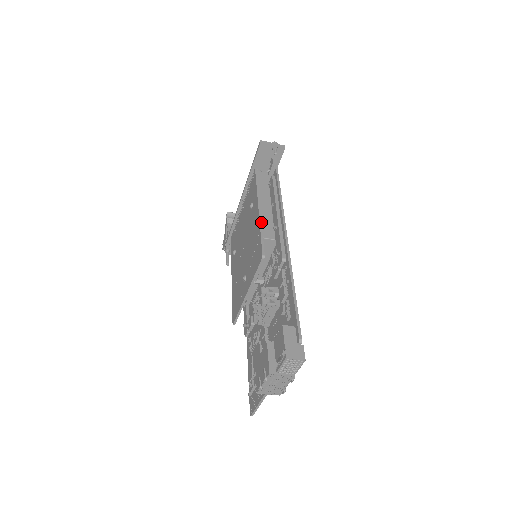
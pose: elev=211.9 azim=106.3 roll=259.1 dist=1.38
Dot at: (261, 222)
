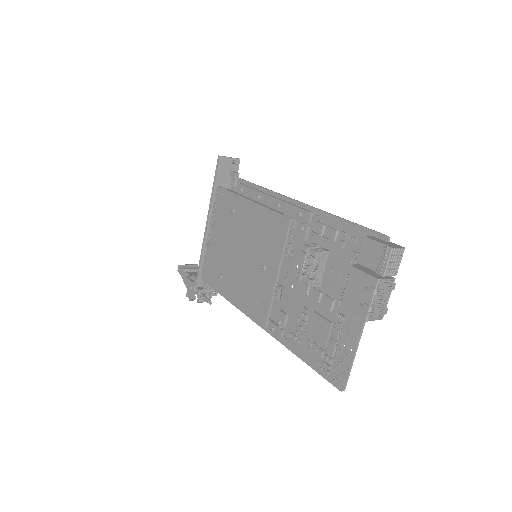
Dot at: (263, 205)
